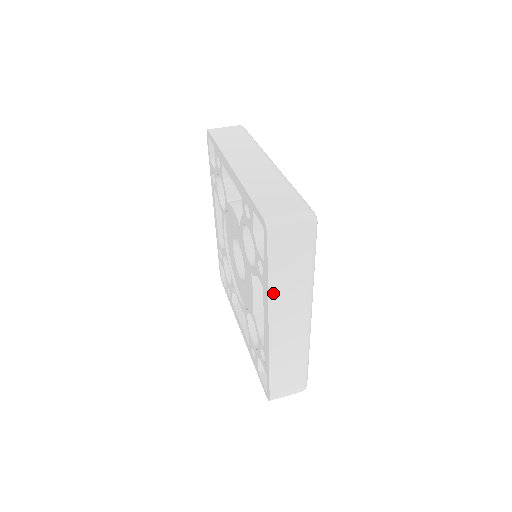
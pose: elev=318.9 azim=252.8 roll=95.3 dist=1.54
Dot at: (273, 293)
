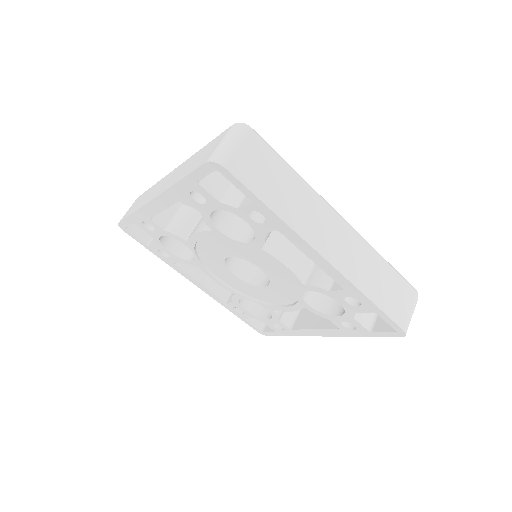
Dot at: (288, 219)
